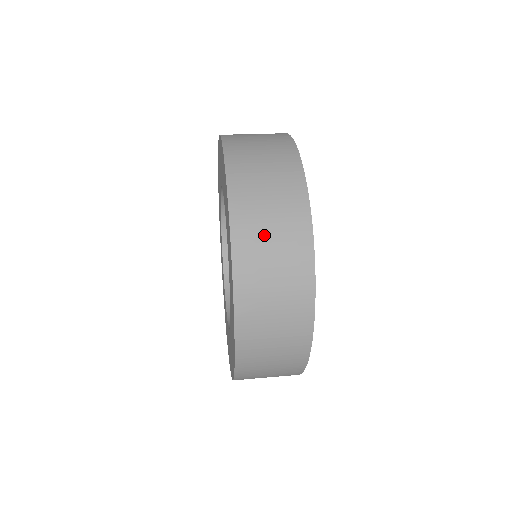
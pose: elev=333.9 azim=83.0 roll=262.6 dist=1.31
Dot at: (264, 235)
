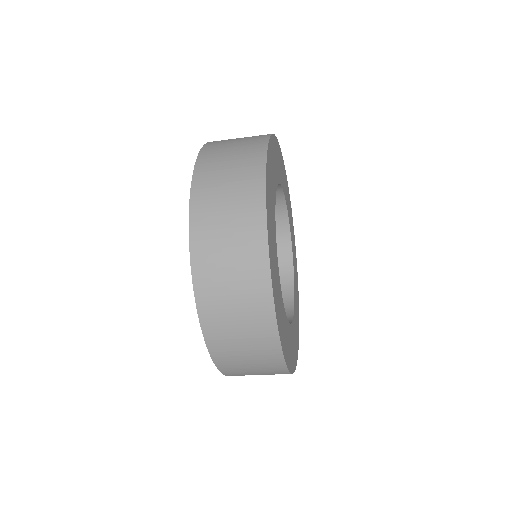
Dot at: occluded
